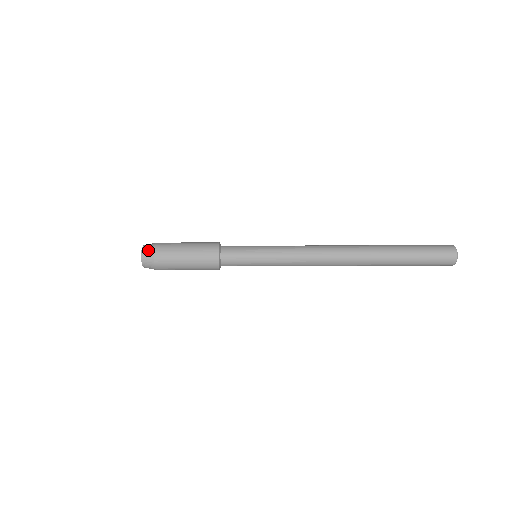
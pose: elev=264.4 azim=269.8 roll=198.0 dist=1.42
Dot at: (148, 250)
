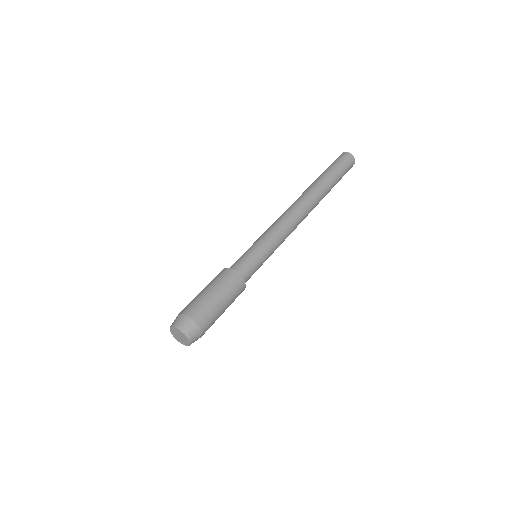
Dot at: (174, 321)
